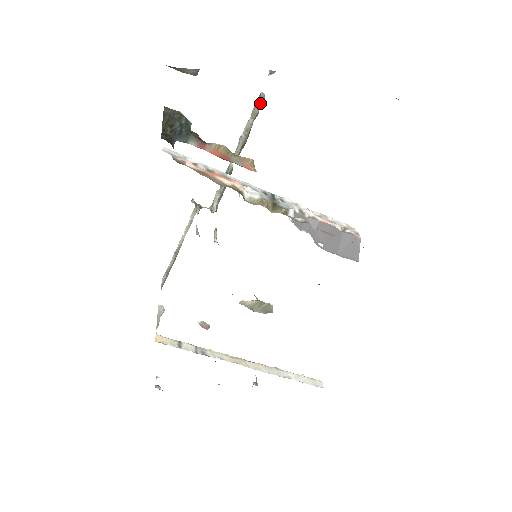
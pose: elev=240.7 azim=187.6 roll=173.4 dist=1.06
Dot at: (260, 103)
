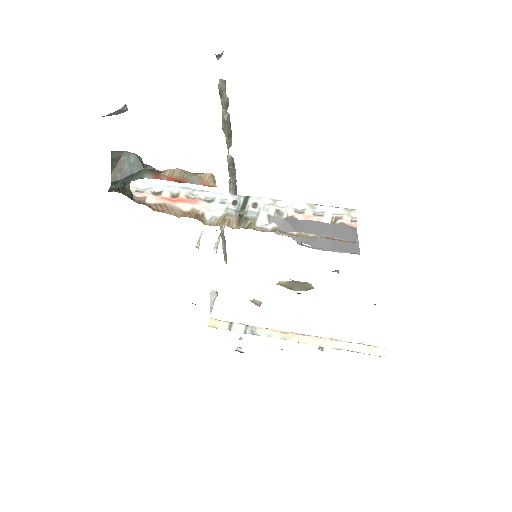
Dot at: (222, 92)
